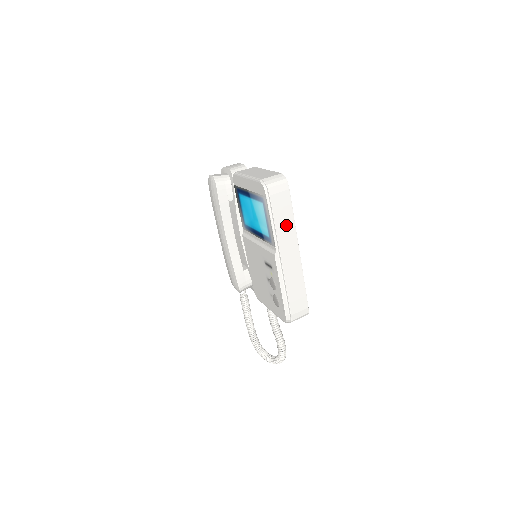
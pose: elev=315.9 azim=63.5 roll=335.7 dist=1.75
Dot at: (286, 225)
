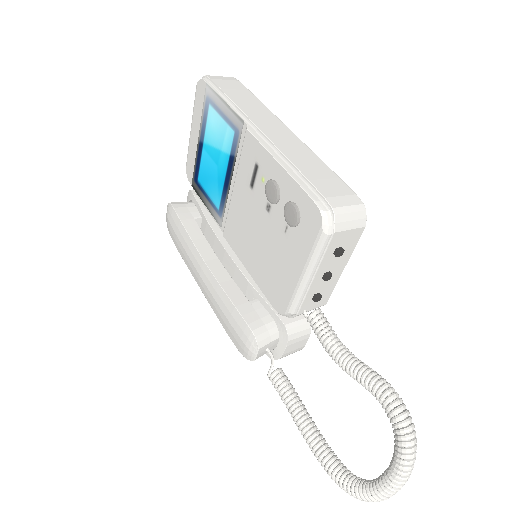
Dot at: (250, 104)
